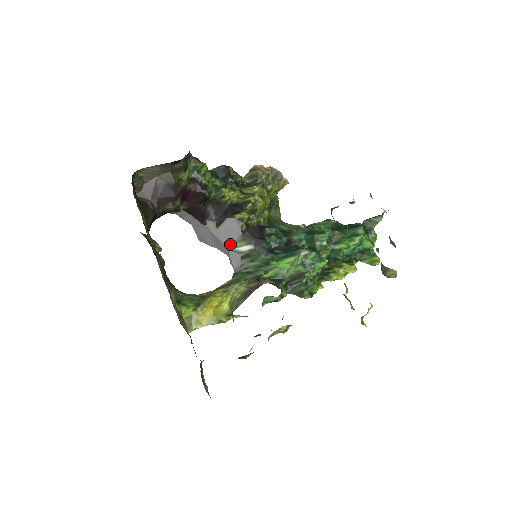
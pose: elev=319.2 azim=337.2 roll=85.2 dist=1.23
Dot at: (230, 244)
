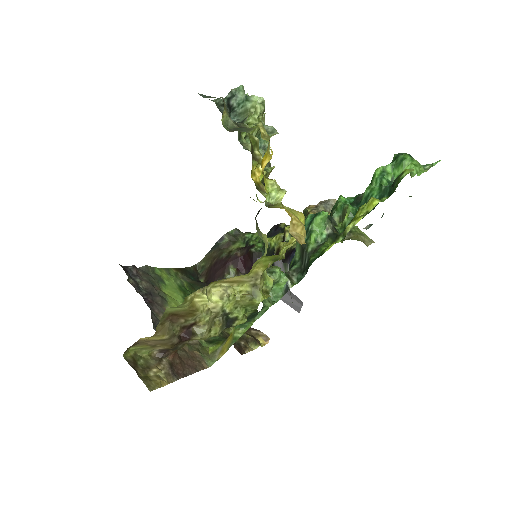
Dot at: occluded
